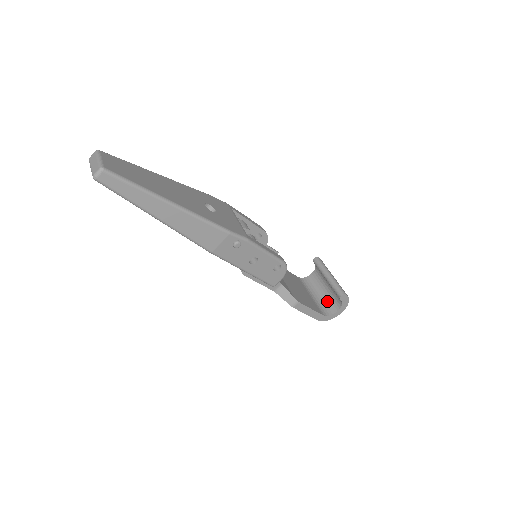
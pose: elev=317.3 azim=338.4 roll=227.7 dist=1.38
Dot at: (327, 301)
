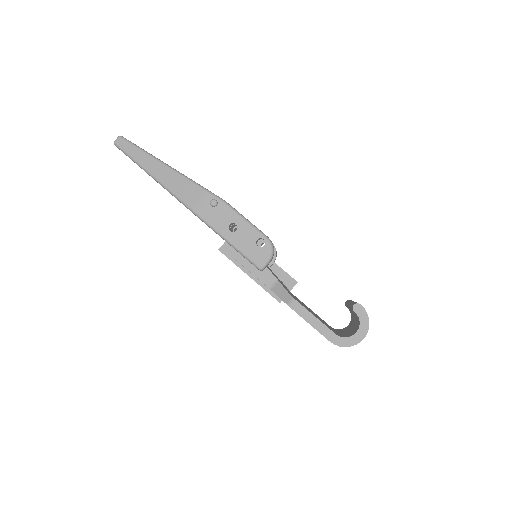
Dot at: (351, 332)
